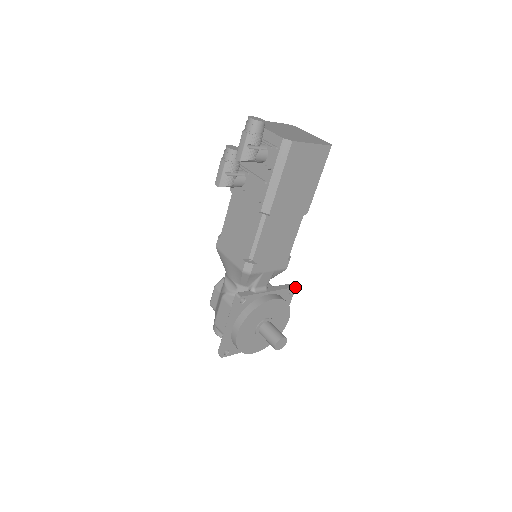
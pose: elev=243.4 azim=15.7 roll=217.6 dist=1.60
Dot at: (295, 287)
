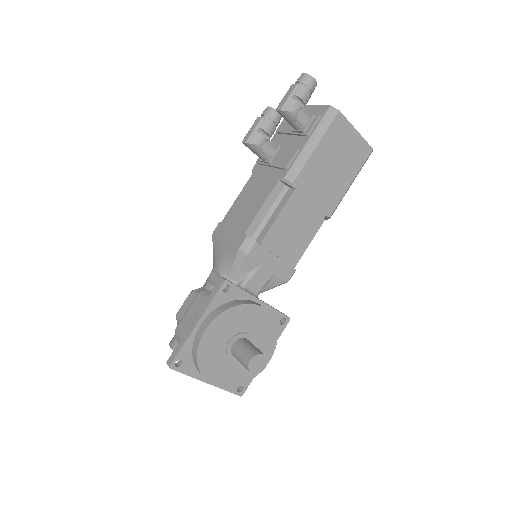
Dot at: (289, 318)
